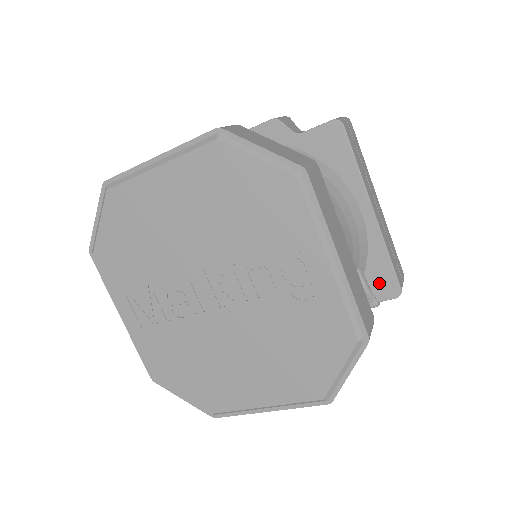
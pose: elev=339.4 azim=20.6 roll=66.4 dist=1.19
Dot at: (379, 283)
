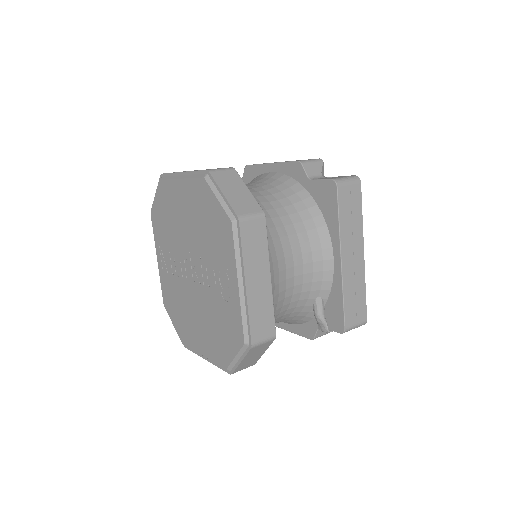
Dot at: (333, 316)
